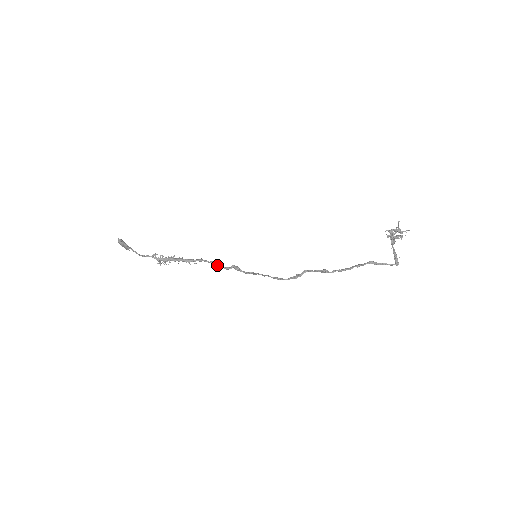
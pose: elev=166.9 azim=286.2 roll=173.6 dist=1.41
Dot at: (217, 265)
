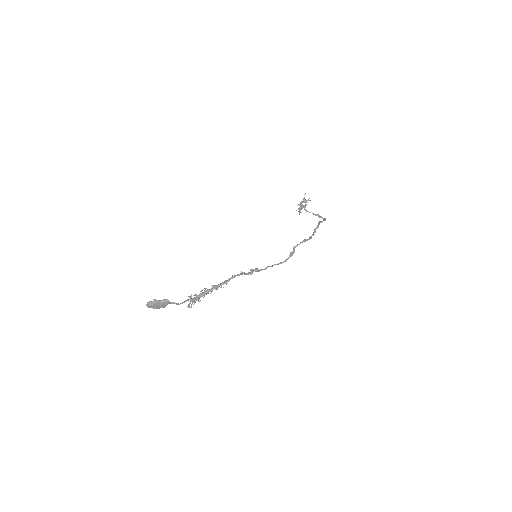
Dot at: (246, 274)
